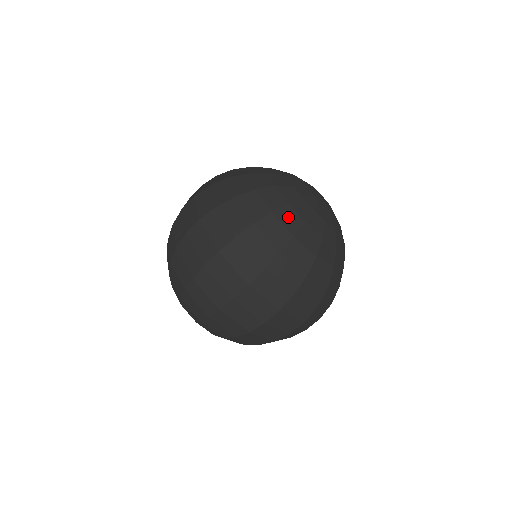
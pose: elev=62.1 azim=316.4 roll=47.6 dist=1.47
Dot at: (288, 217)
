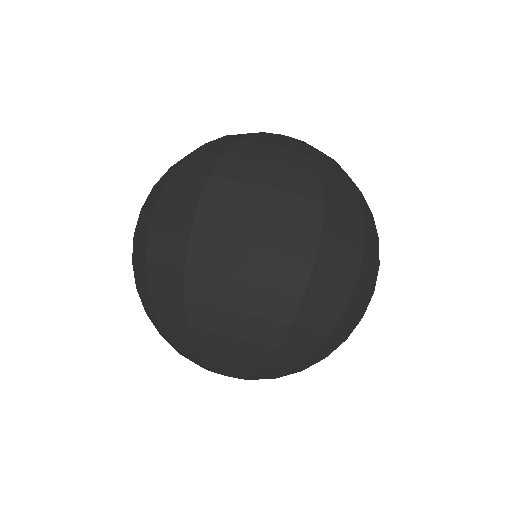
Dot at: occluded
